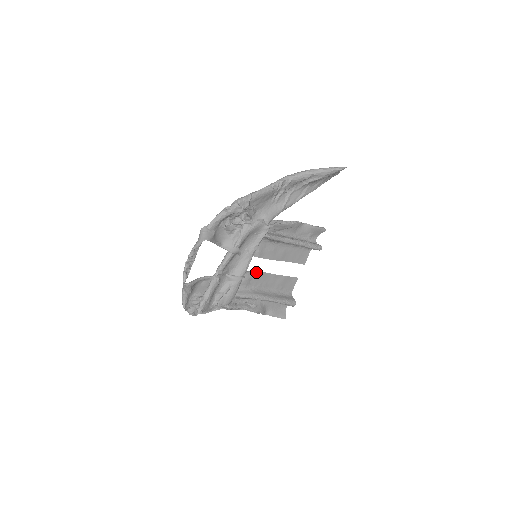
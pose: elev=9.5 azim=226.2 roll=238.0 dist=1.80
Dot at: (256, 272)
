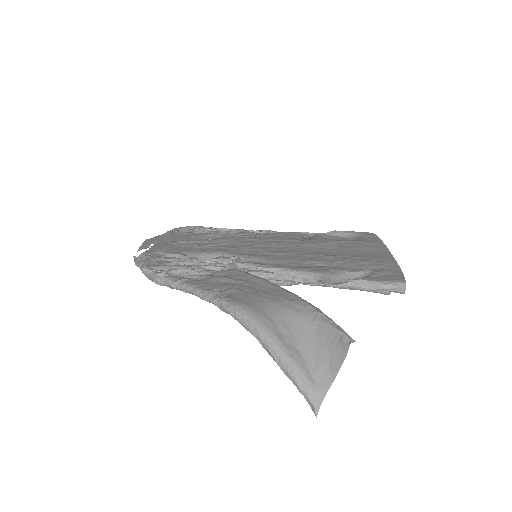
Dot at: (277, 245)
